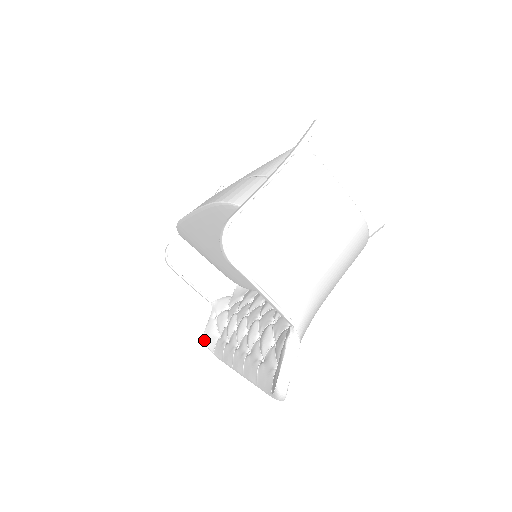
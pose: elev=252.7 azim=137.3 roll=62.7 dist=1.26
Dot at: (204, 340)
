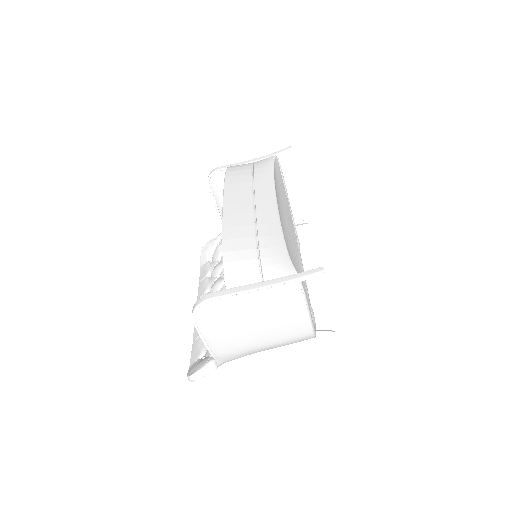
Dot at: (202, 250)
